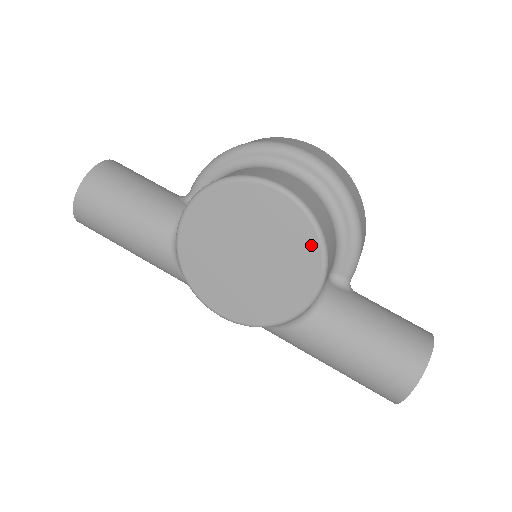
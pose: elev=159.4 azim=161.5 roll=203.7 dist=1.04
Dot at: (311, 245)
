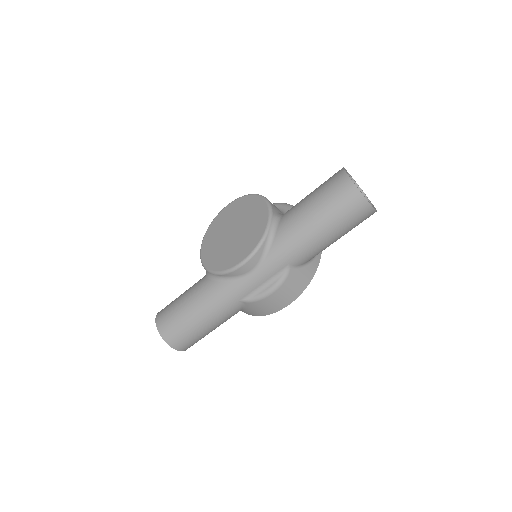
Dot at: (250, 199)
